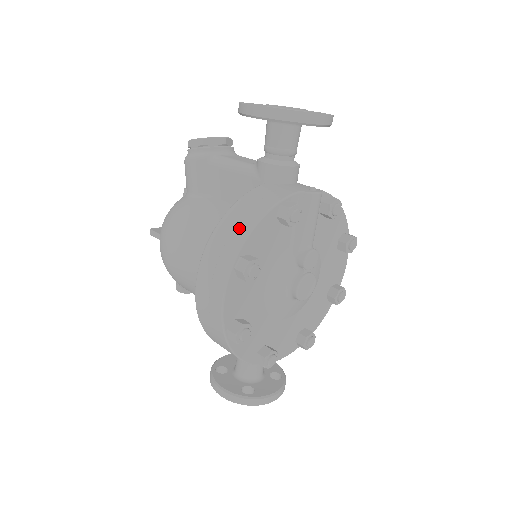
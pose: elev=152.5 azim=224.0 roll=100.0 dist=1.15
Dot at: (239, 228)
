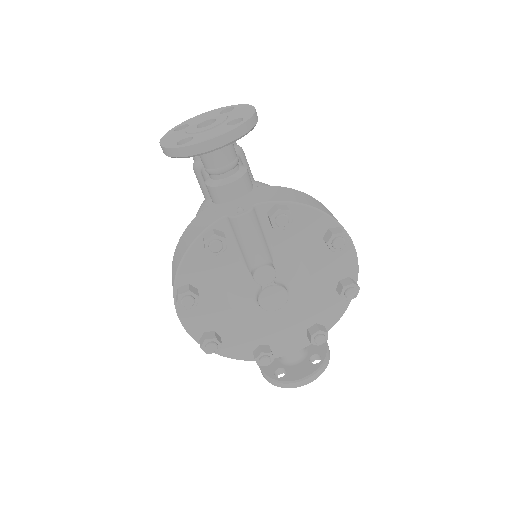
Dot at: (177, 261)
